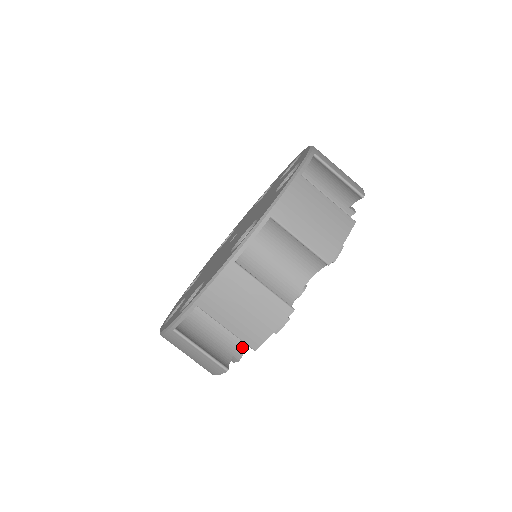
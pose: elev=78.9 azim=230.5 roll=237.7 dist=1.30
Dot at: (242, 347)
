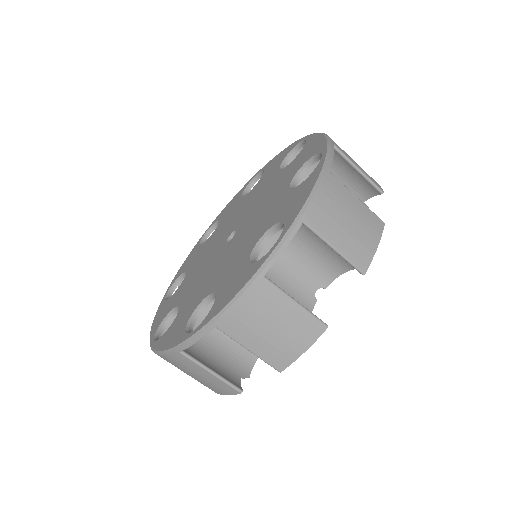
Dot at: occluded
